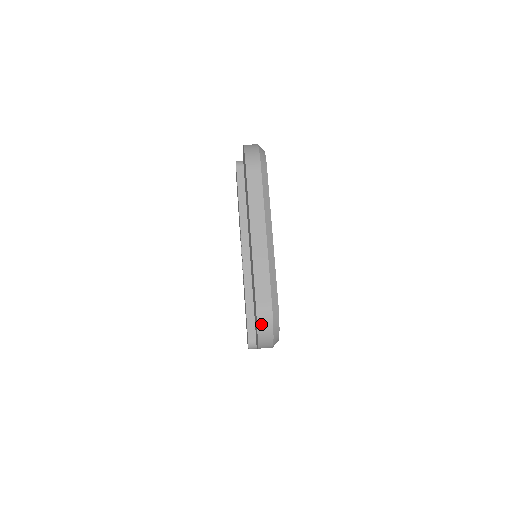
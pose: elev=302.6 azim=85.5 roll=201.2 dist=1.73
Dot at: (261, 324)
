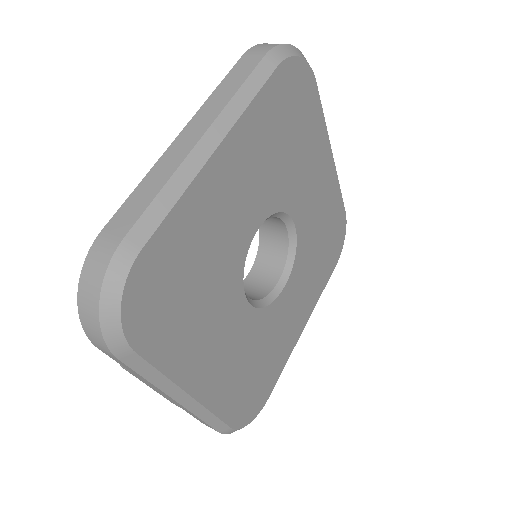
Dot at: (87, 273)
